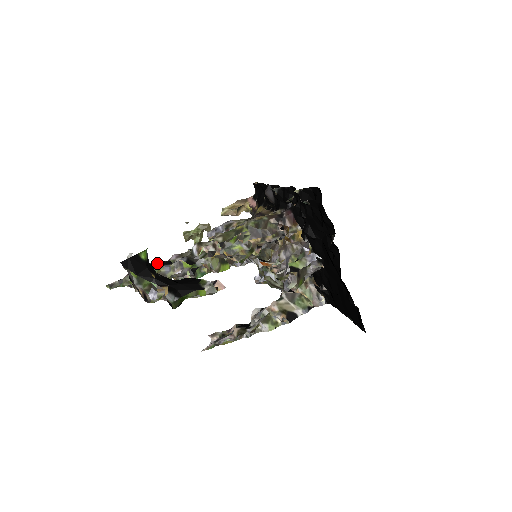
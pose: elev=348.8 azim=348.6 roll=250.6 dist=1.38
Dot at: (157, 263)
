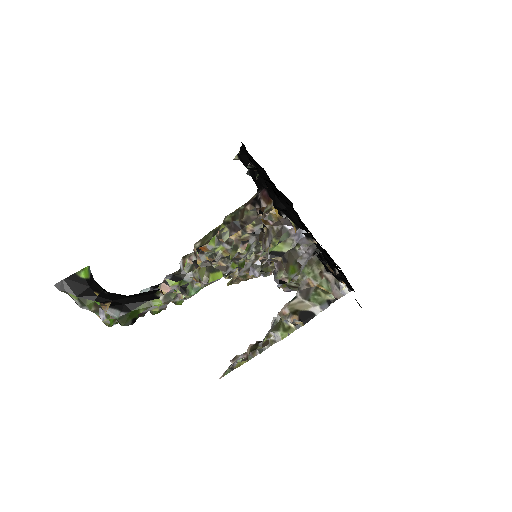
Dot at: (147, 288)
